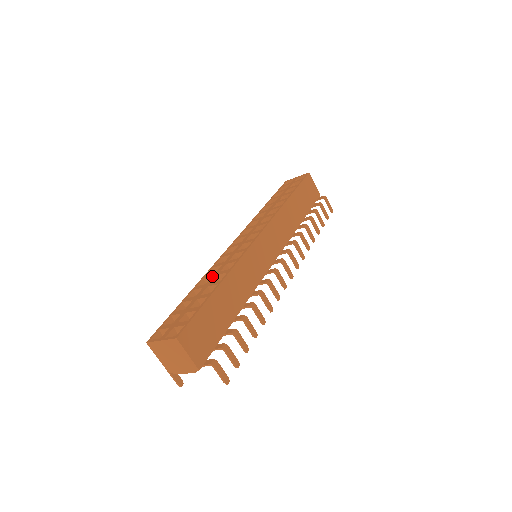
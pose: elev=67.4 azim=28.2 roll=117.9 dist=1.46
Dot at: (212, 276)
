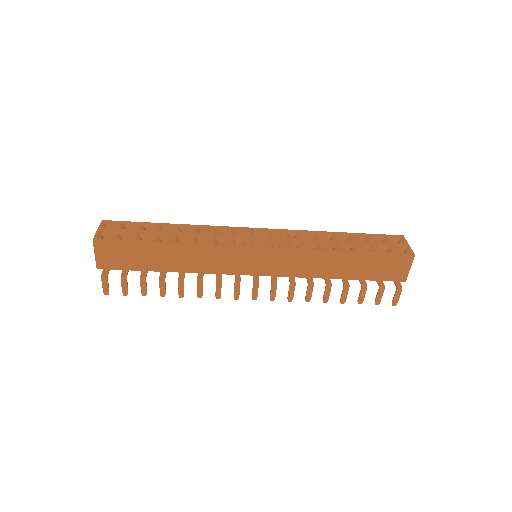
Dot at: (189, 232)
